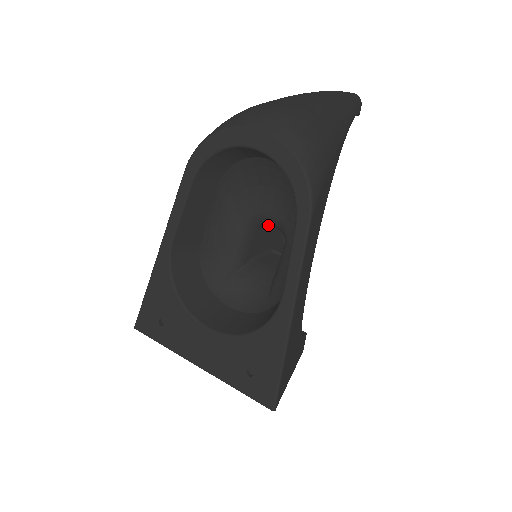
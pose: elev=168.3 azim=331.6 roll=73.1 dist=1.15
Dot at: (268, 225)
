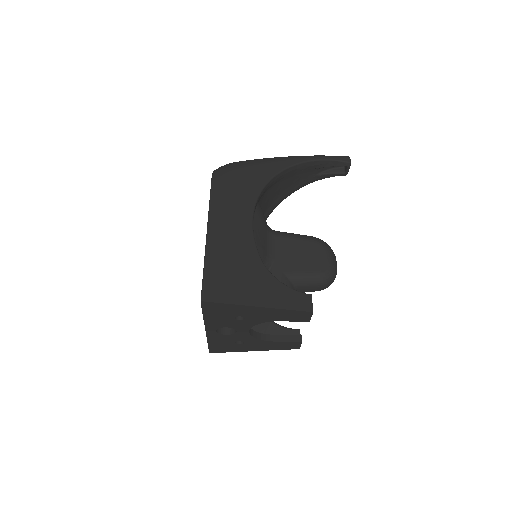
Dot at: occluded
